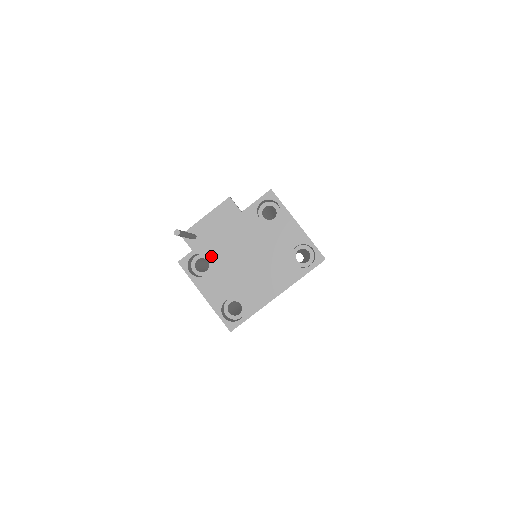
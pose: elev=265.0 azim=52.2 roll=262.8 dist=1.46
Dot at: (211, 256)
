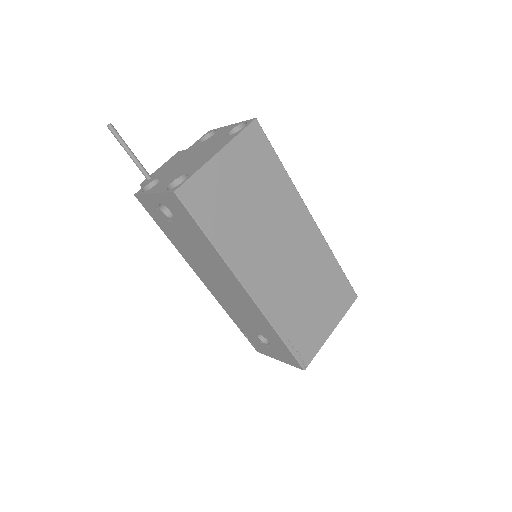
Dot at: (161, 176)
